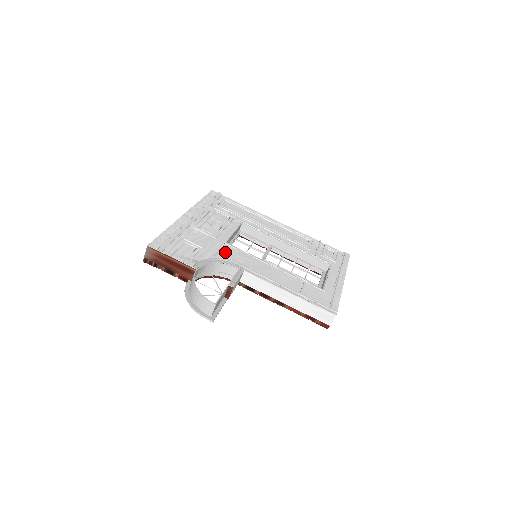
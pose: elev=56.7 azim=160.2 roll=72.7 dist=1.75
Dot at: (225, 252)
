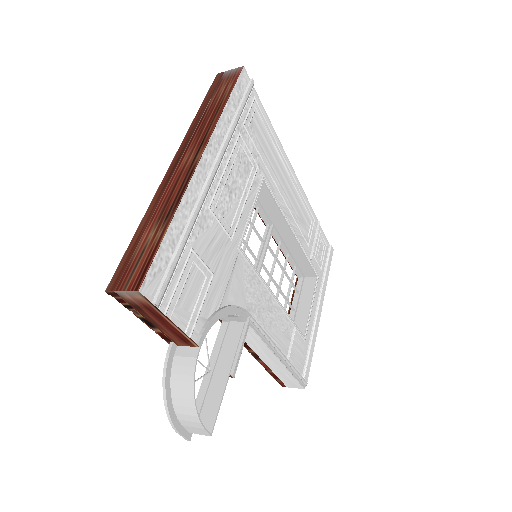
Dot at: (237, 279)
